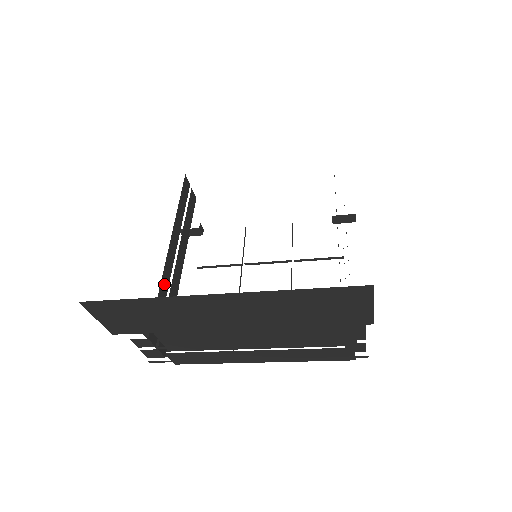
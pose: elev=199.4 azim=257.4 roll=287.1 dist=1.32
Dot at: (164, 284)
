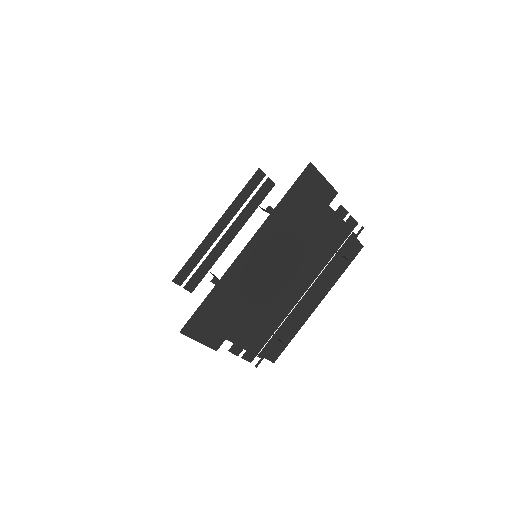
Dot at: (201, 250)
